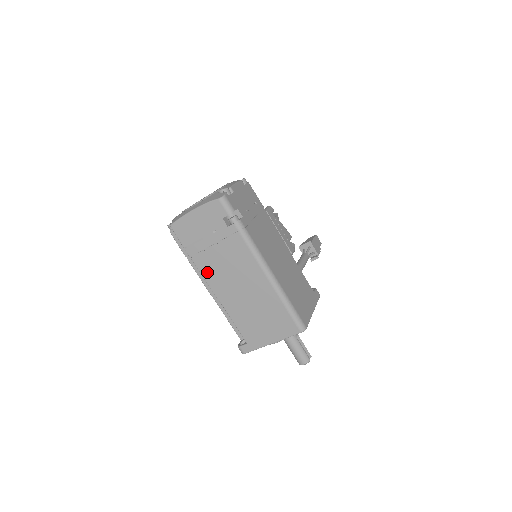
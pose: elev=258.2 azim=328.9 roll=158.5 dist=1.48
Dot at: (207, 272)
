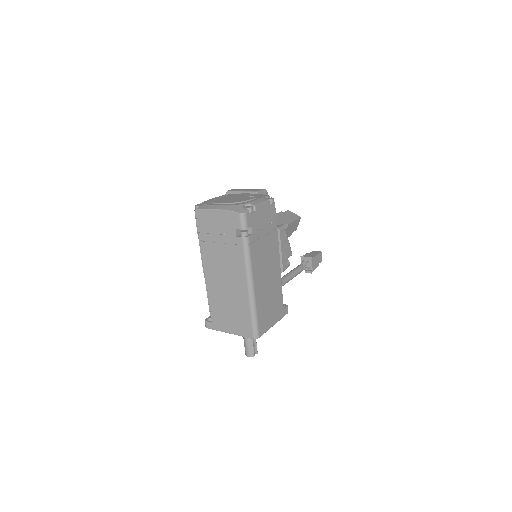
Dot at: (207, 258)
